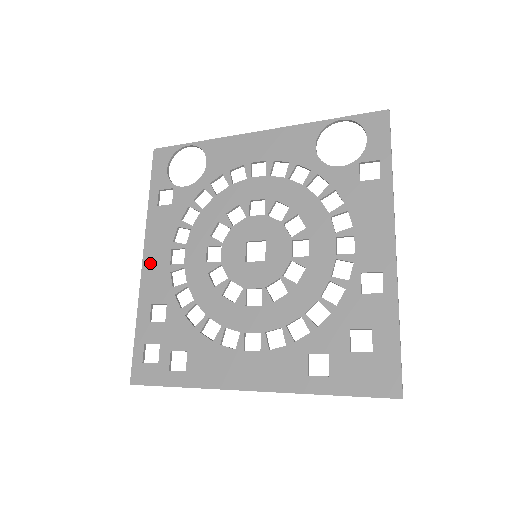
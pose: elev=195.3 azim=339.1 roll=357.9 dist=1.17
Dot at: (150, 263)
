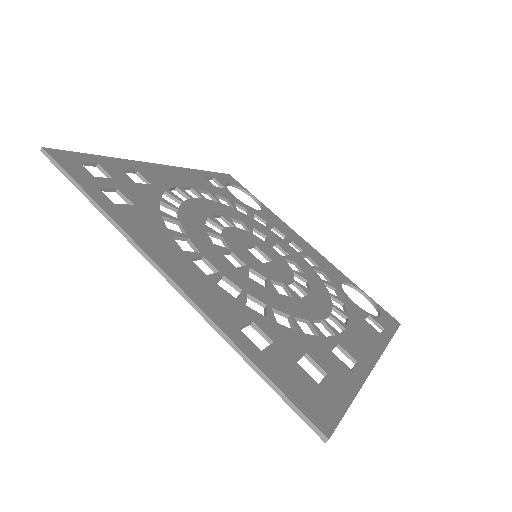
Dot at: (165, 170)
